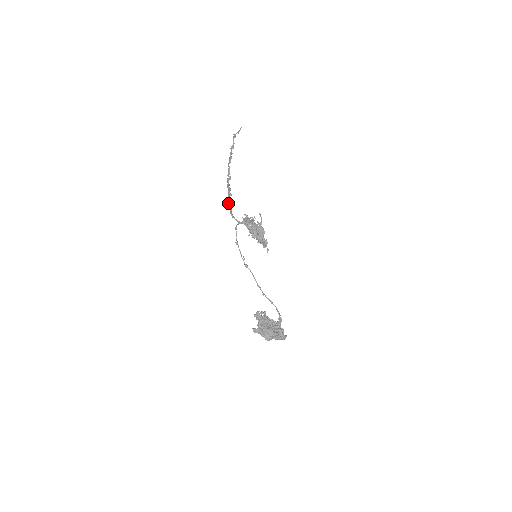
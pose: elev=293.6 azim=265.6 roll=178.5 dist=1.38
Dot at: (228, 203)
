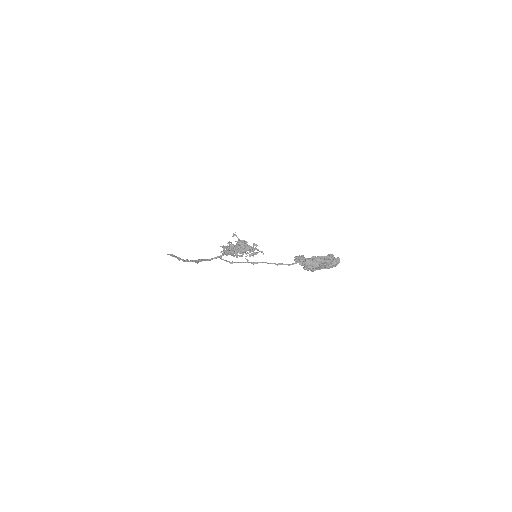
Dot at: (200, 259)
